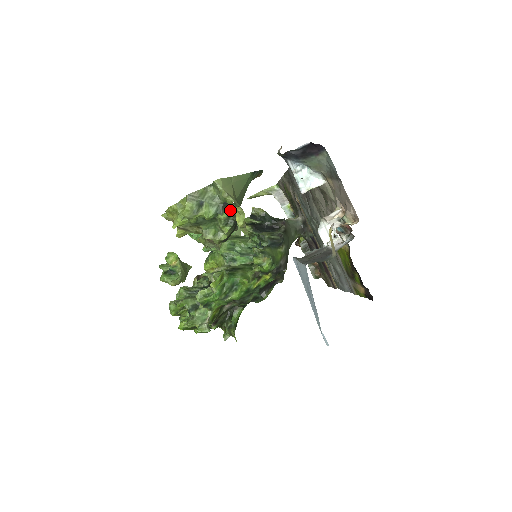
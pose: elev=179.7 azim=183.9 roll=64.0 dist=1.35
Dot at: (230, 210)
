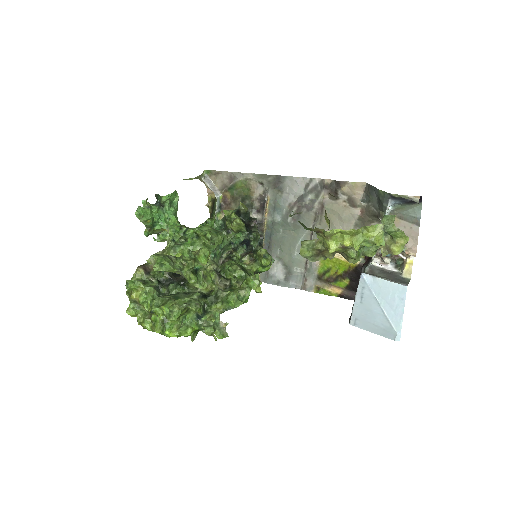
Dot at: occluded
